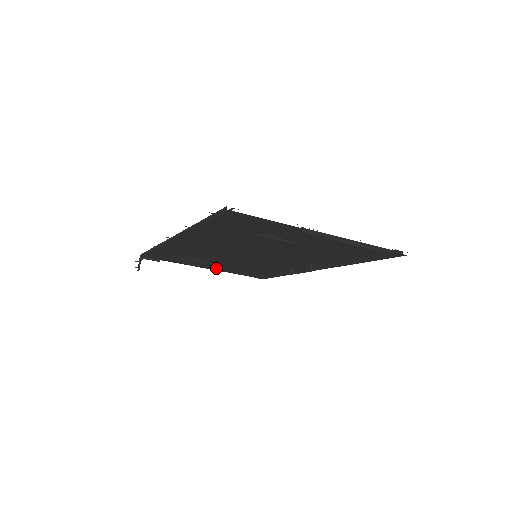
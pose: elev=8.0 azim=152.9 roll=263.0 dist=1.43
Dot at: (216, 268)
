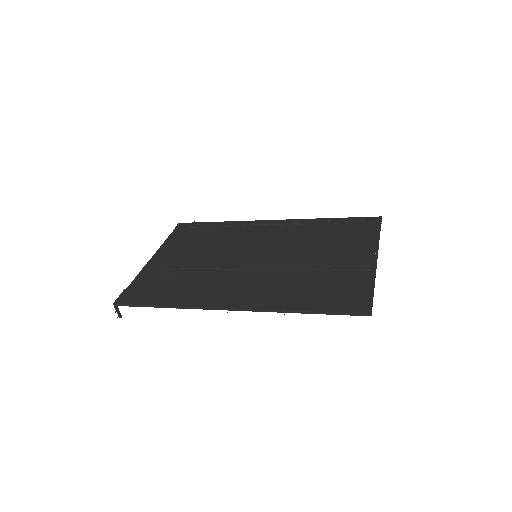
Dot at: (165, 255)
